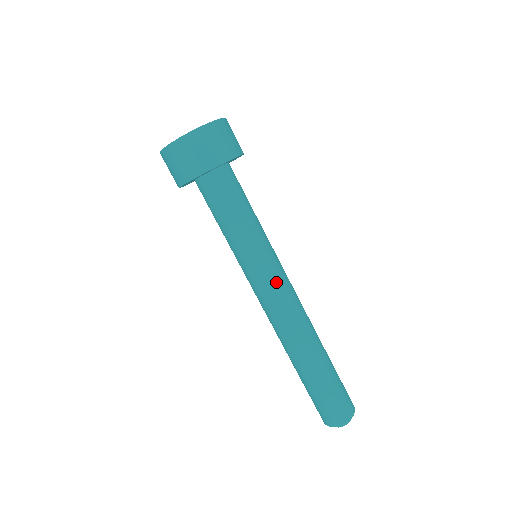
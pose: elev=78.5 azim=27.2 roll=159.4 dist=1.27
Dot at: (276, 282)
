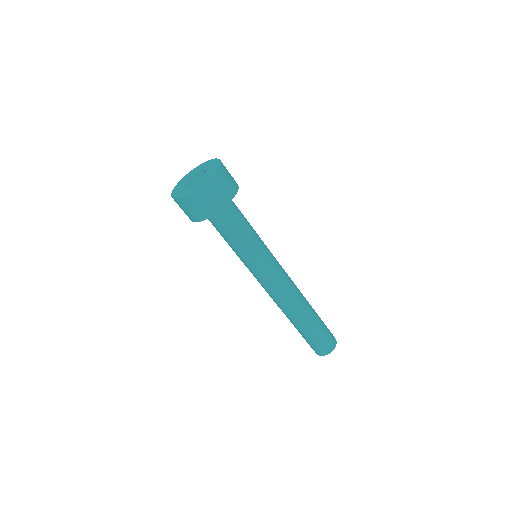
Dot at: (269, 279)
